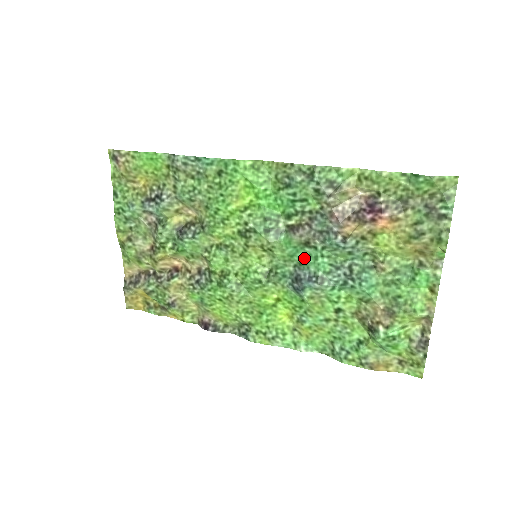
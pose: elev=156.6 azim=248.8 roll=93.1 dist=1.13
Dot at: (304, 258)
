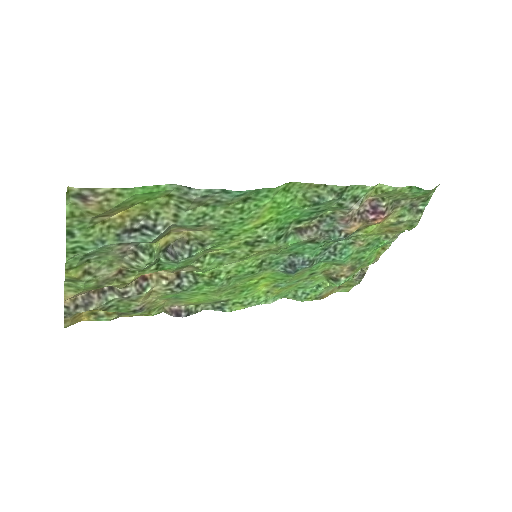
Dot at: (302, 250)
